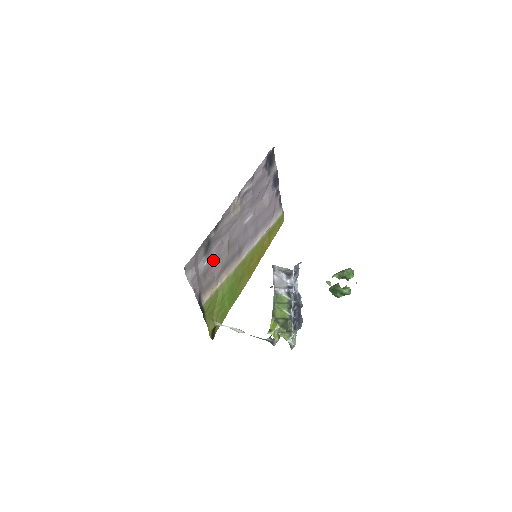
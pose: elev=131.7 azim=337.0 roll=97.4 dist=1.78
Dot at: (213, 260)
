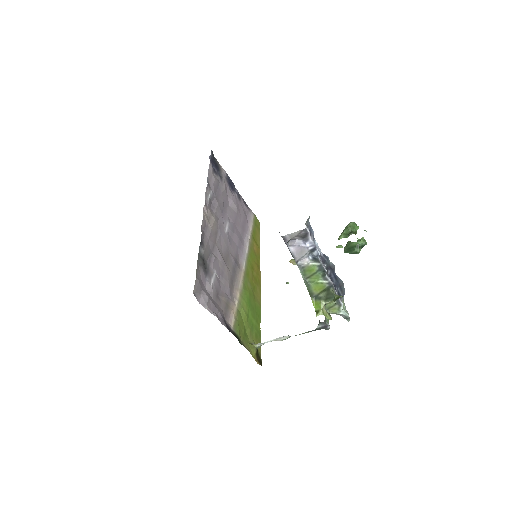
Dot at: (217, 279)
